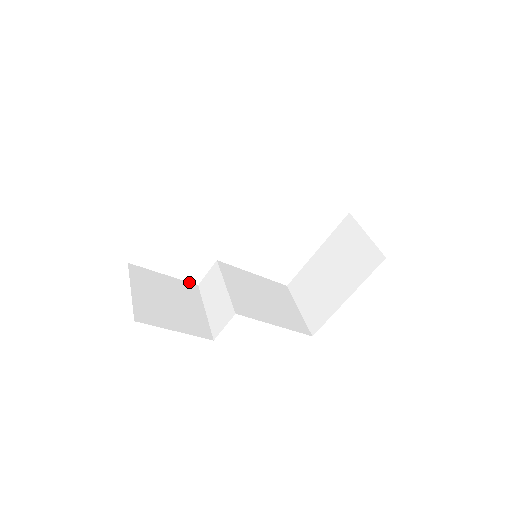
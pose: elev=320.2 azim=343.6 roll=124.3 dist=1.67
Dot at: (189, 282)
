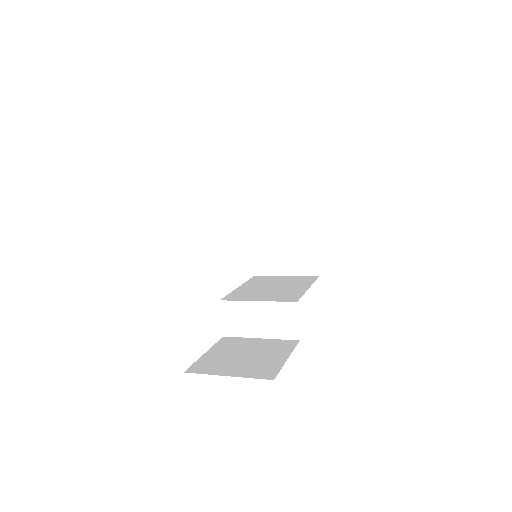
Dot at: (218, 341)
